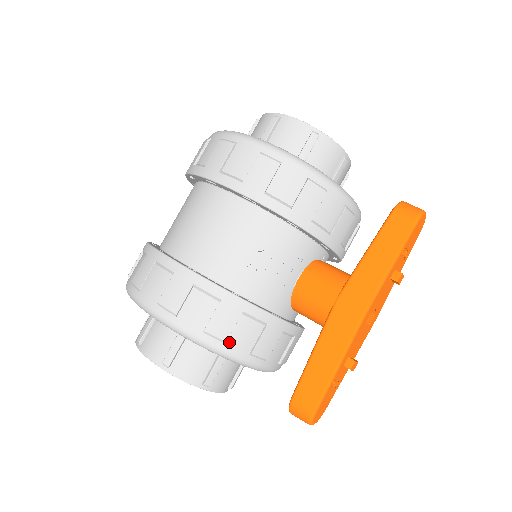
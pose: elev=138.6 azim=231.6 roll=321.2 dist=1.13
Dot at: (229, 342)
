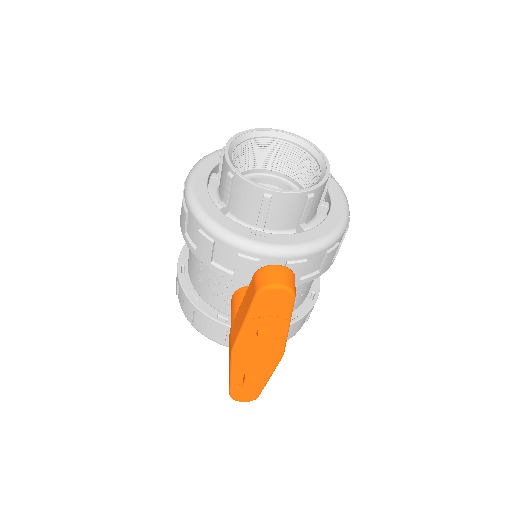
Dot at: (195, 324)
